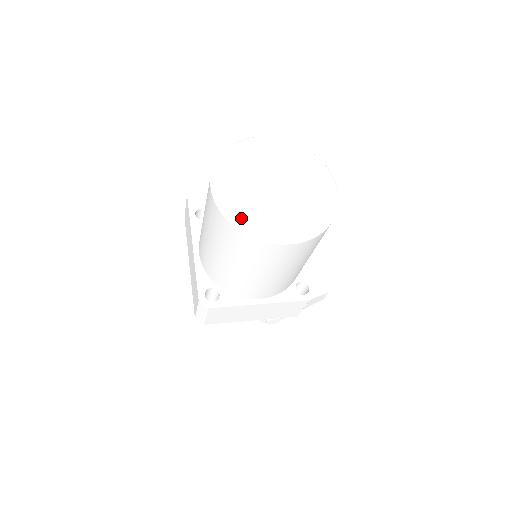
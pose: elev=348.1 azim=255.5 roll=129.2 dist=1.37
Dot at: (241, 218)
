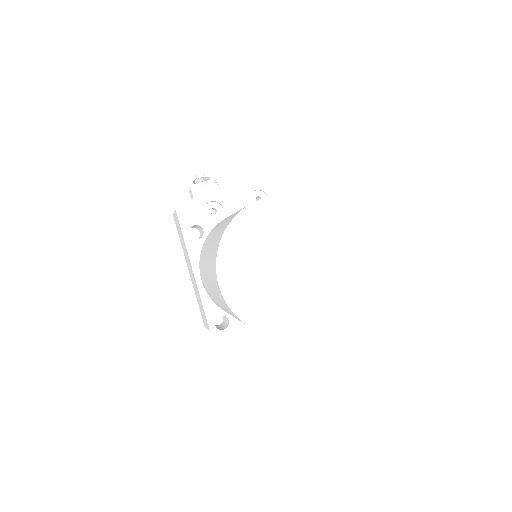
Dot at: (255, 317)
